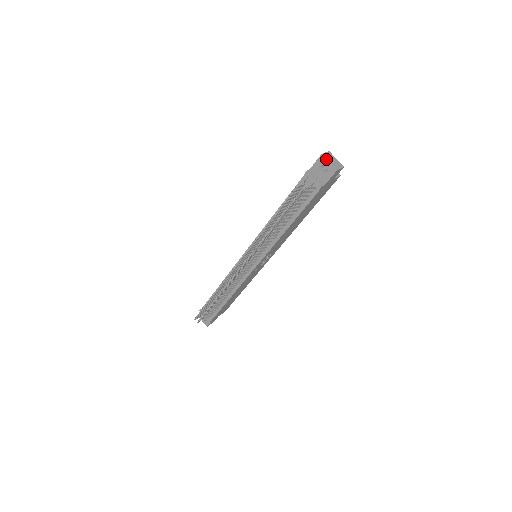
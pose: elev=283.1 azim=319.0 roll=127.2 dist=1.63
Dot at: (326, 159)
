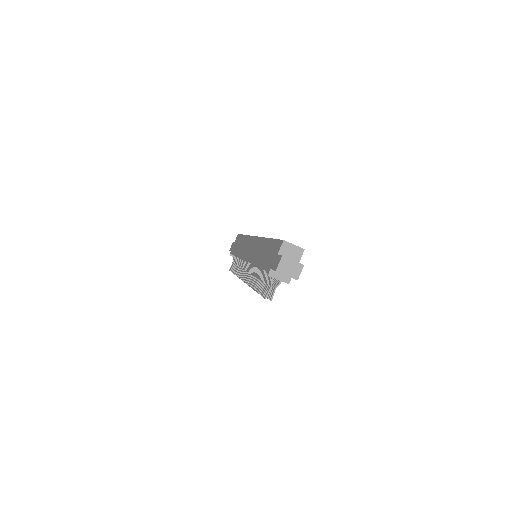
Dot at: occluded
